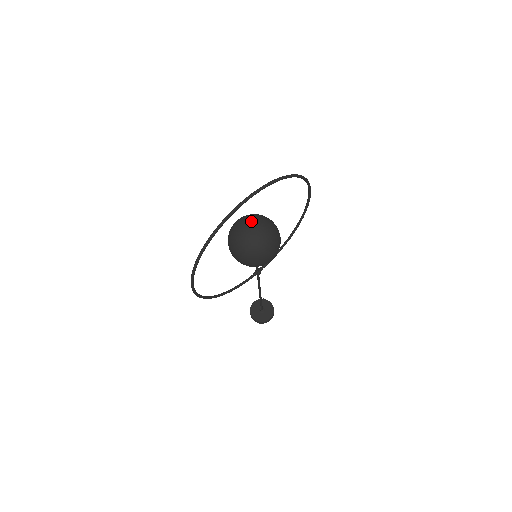
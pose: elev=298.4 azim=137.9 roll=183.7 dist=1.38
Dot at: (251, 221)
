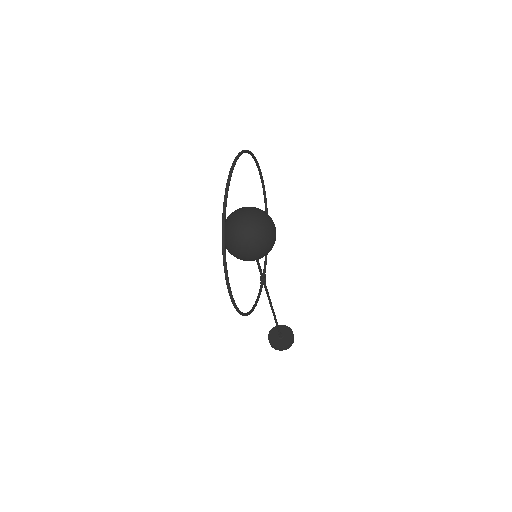
Dot at: (237, 213)
